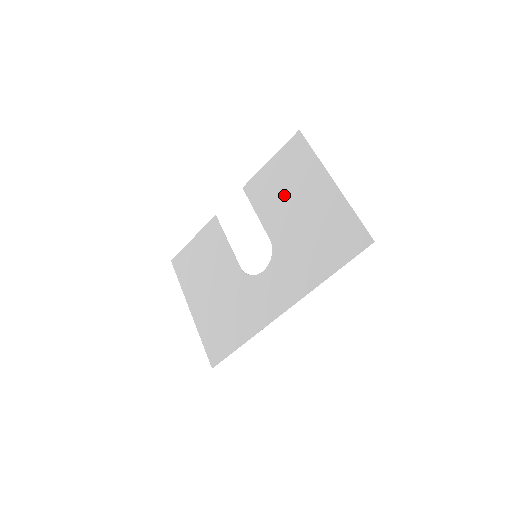
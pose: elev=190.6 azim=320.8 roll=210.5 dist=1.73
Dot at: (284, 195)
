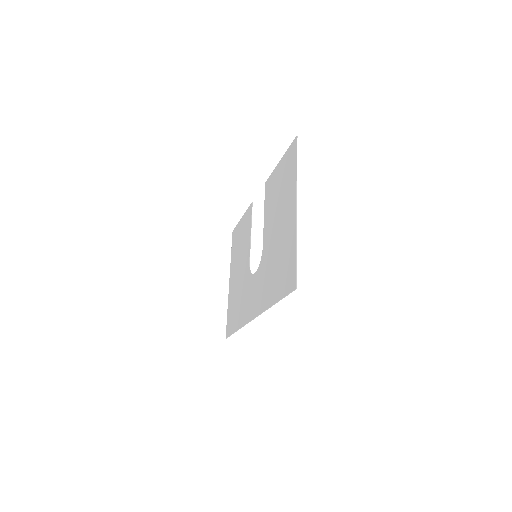
Dot at: (276, 204)
